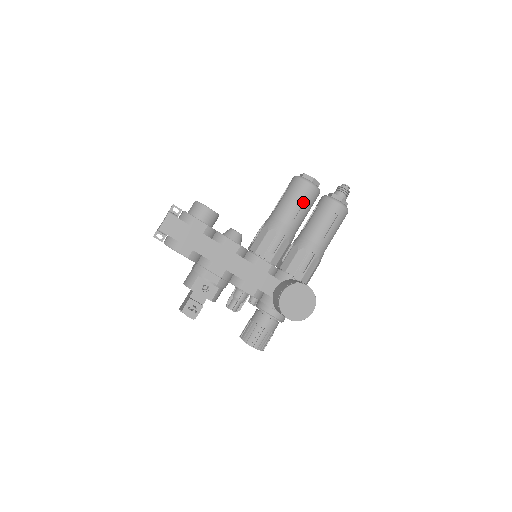
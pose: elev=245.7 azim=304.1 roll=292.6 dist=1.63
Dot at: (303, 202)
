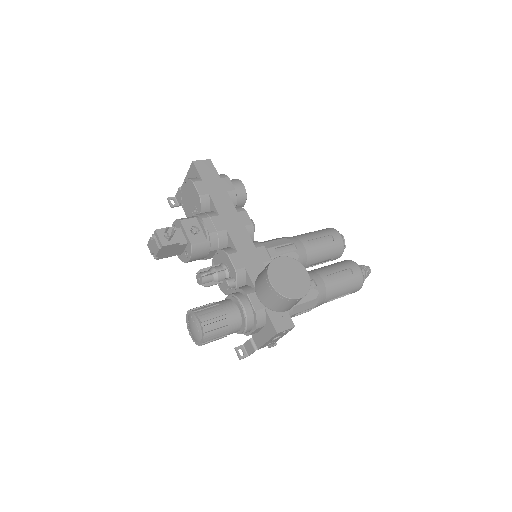
Dot at: (326, 242)
